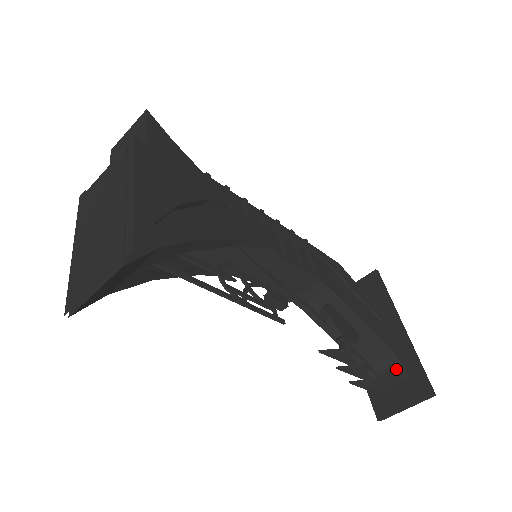
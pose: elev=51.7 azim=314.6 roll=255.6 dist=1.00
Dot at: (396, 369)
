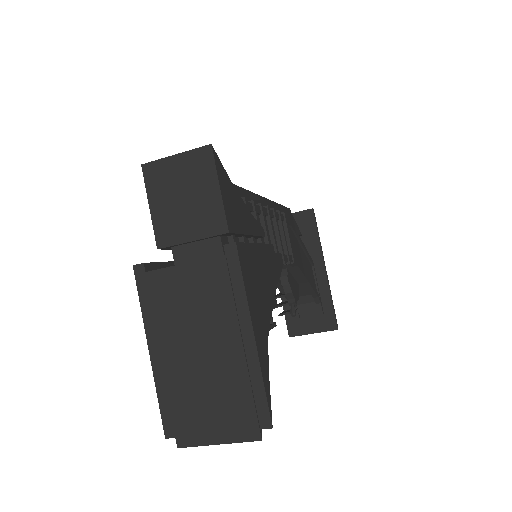
Dot at: (314, 305)
